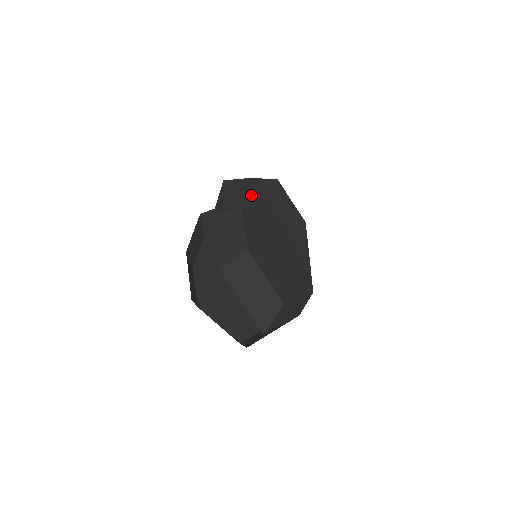
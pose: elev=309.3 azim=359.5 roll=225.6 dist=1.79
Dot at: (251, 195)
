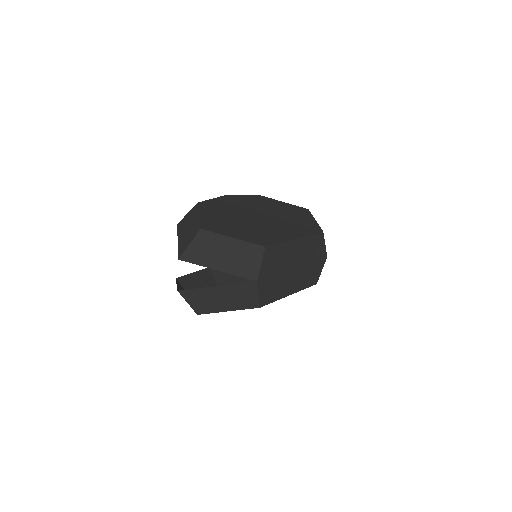
Dot at: (250, 198)
